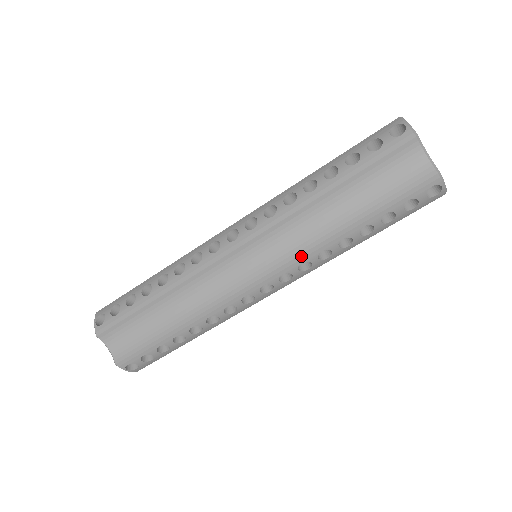
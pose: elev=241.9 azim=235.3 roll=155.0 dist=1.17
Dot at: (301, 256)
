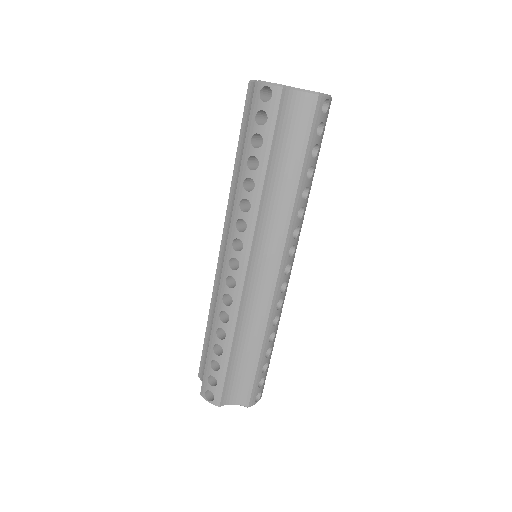
Dot at: (289, 230)
